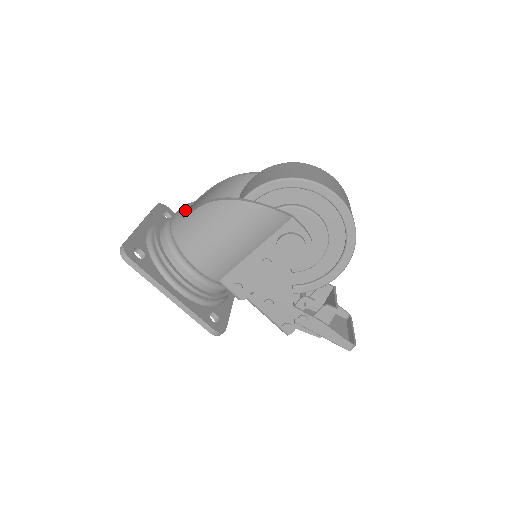
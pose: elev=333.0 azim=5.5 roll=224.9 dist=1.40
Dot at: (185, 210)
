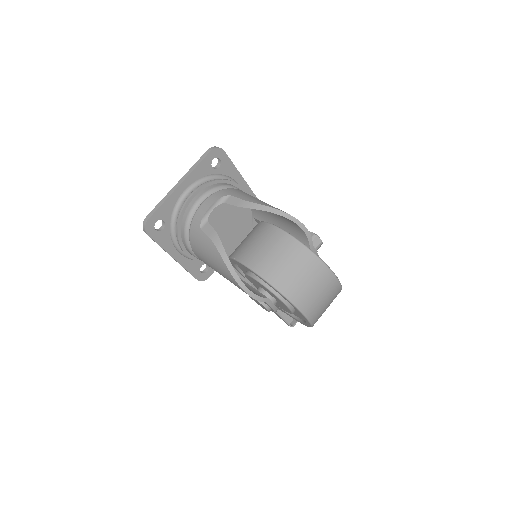
Dot at: (211, 211)
